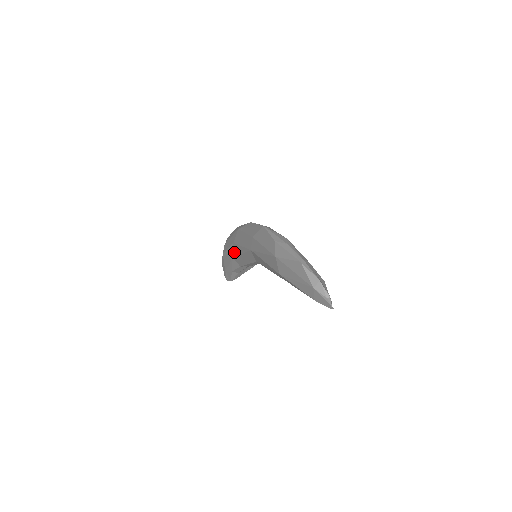
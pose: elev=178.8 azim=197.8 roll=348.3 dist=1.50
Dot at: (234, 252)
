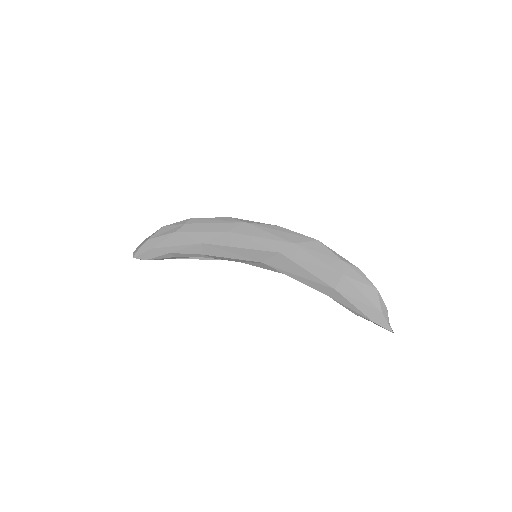
Dot at: (217, 240)
